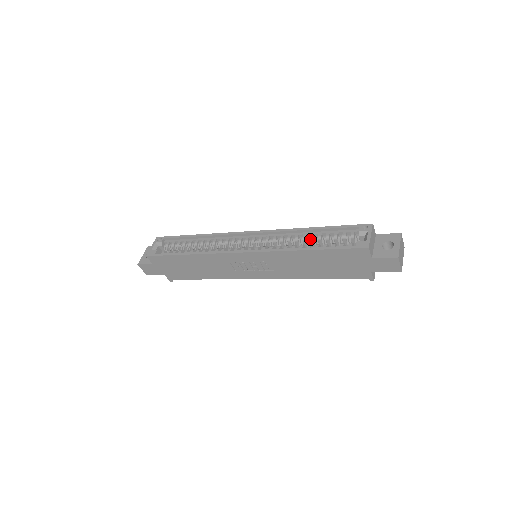
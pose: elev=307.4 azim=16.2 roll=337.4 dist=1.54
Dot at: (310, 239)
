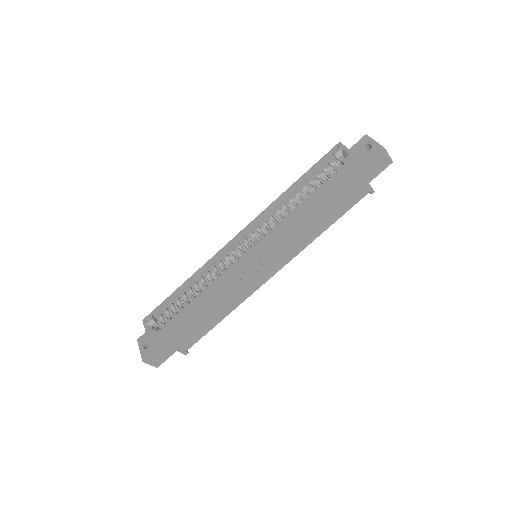
Dot at: (297, 196)
